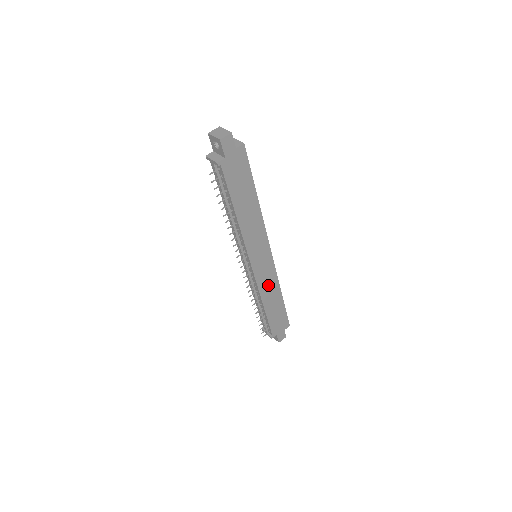
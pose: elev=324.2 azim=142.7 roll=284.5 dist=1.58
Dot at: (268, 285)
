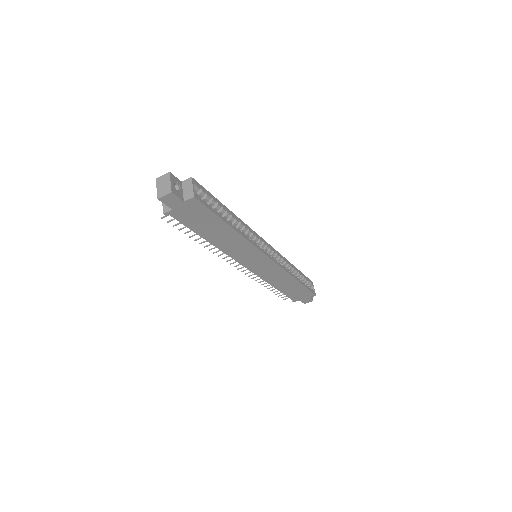
Dot at: (275, 276)
